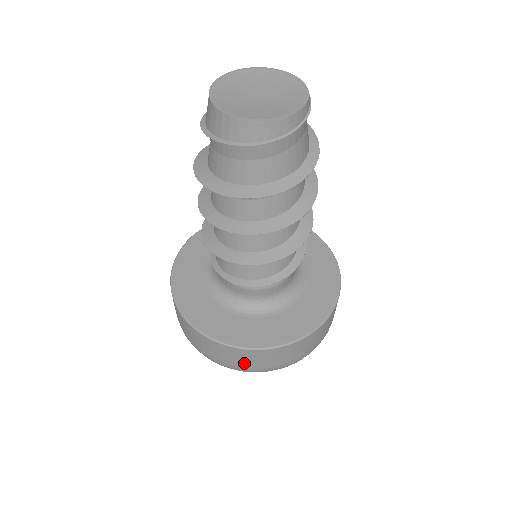
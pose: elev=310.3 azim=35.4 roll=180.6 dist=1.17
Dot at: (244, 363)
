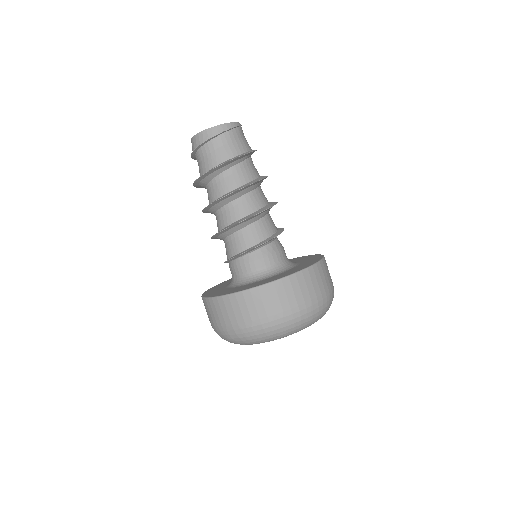
Dot at: (232, 317)
